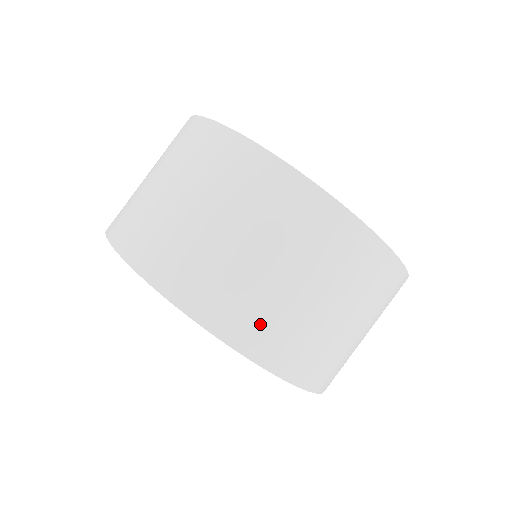
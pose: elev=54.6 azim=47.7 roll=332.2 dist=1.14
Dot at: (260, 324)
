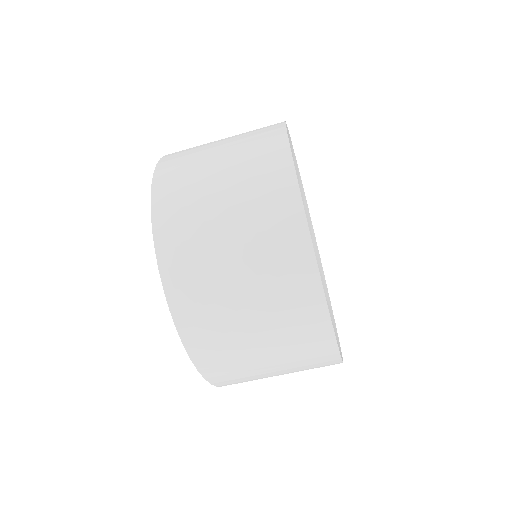
Dot at: (181, 231)
